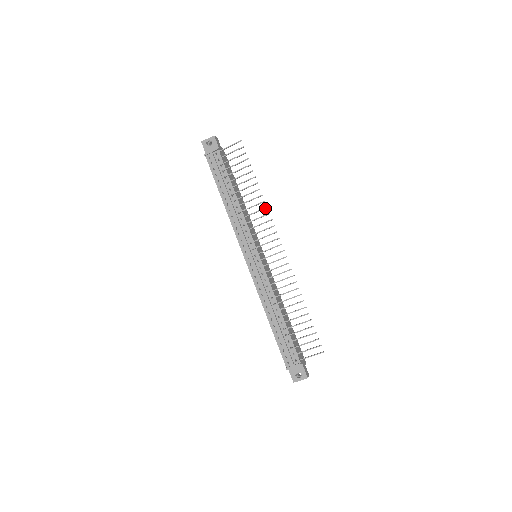
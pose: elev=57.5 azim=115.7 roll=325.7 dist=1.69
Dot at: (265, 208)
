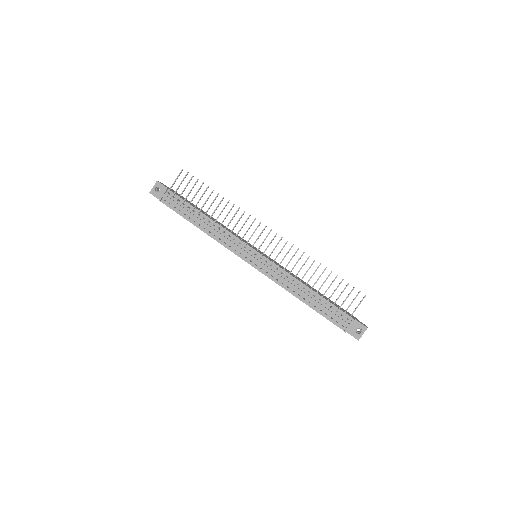
Dot at: (238, 210)
